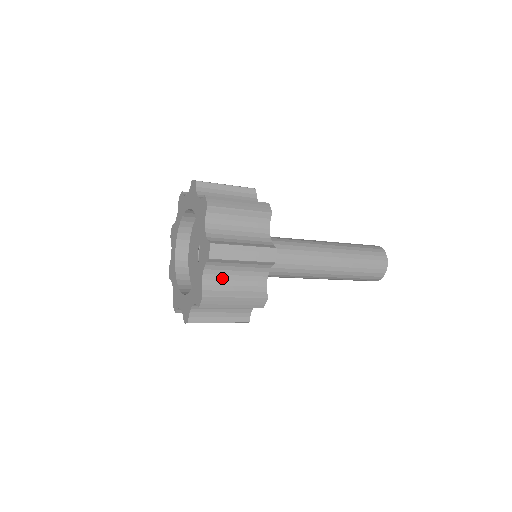
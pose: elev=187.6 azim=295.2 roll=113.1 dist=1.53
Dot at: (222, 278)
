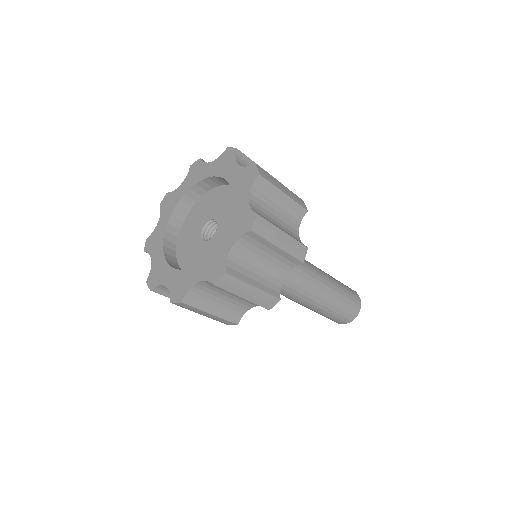
Dot at: (247, 260)
